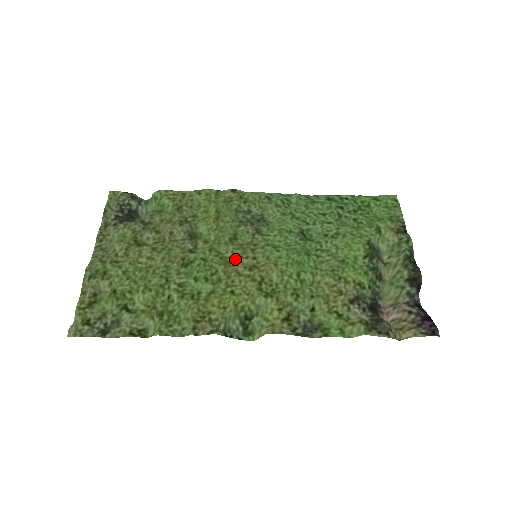
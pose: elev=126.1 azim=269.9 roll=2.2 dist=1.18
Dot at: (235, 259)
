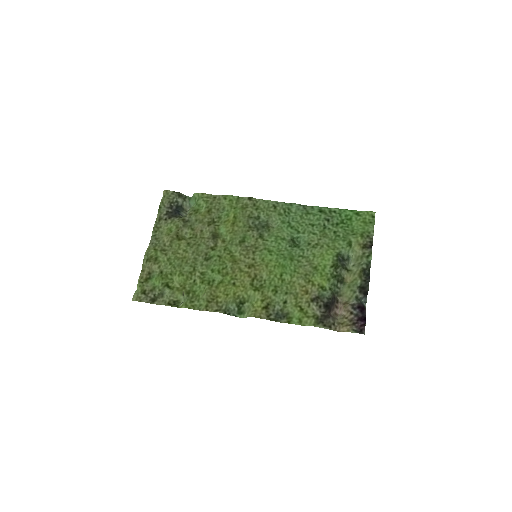
Dot at: (240, 258)
